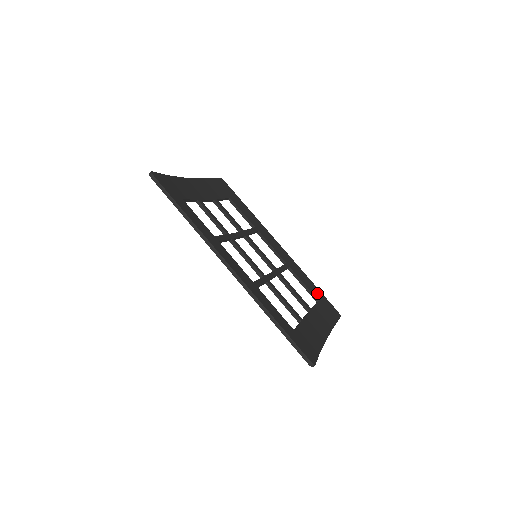
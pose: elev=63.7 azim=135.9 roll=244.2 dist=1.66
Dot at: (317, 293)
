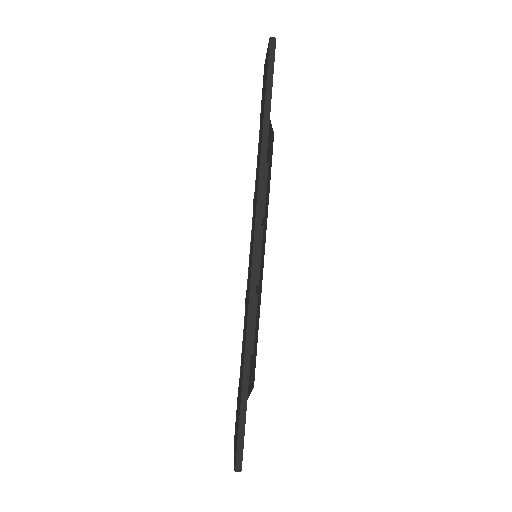
Dot at: (256, 344)
